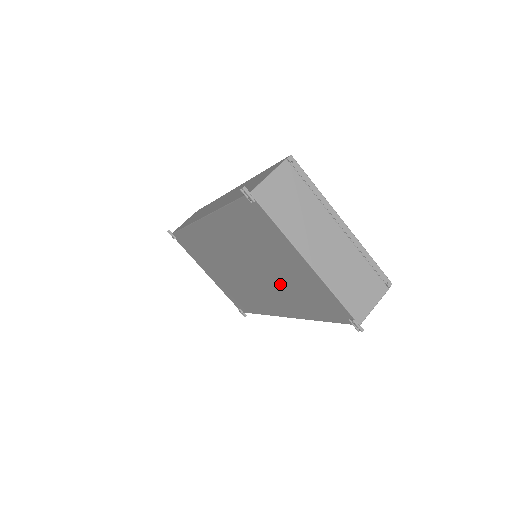
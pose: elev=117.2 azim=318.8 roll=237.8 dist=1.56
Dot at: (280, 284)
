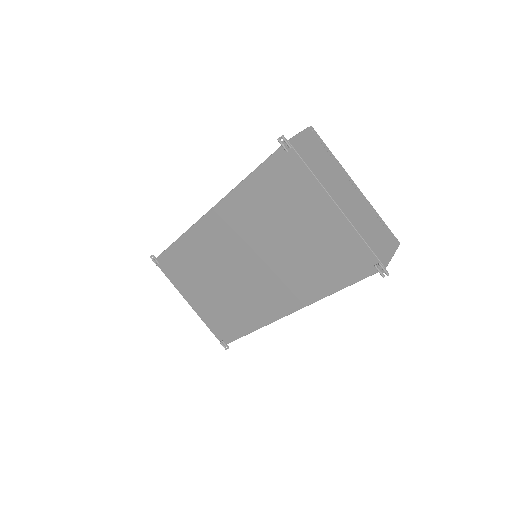
Dot at: (294, 260)
